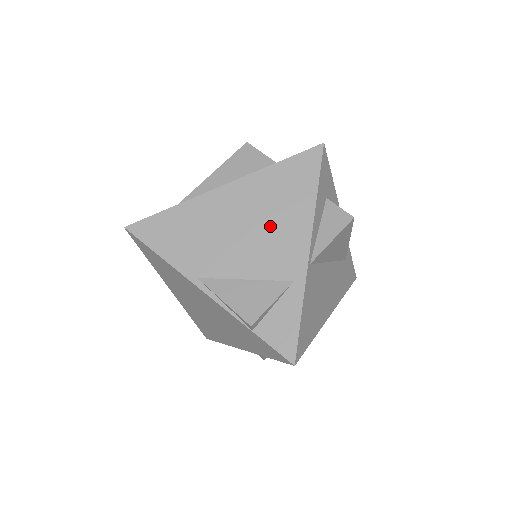
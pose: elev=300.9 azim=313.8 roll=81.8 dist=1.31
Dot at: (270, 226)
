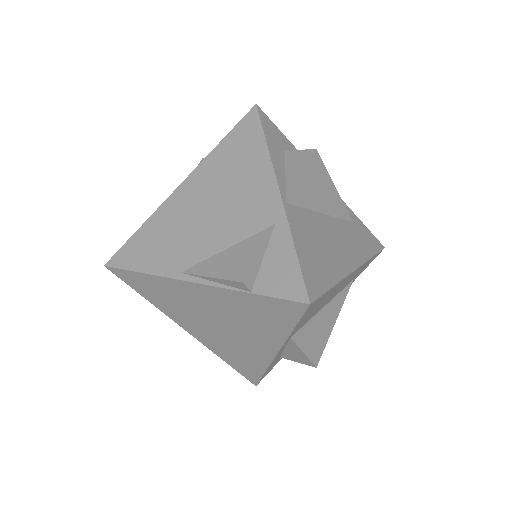
Dot at: (233, 191)
